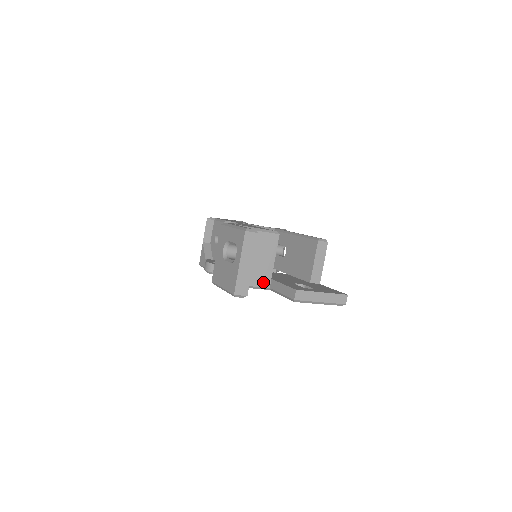
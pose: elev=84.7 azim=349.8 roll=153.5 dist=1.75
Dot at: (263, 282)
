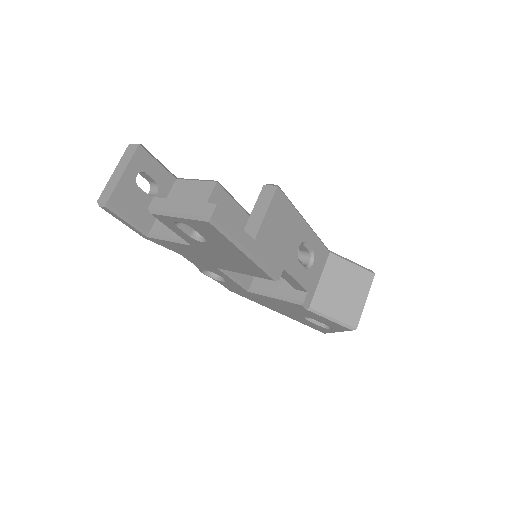
Dot at: occluded
